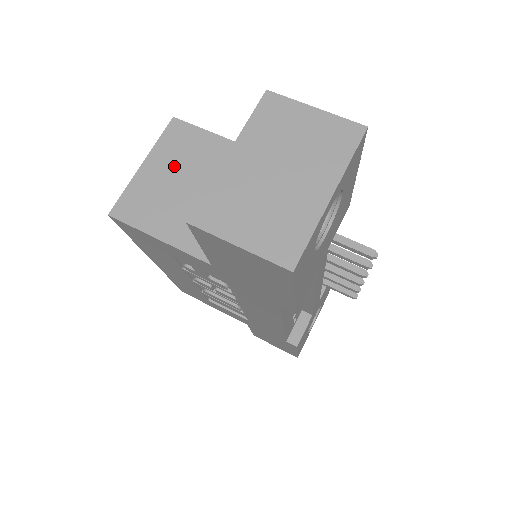
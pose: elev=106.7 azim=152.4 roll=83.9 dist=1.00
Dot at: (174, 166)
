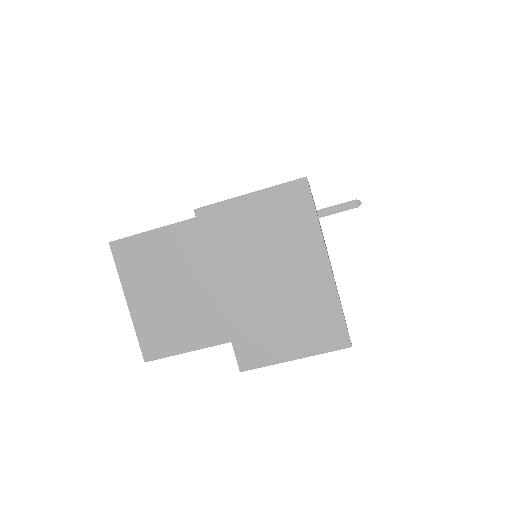
Dot at: (153, 284)
